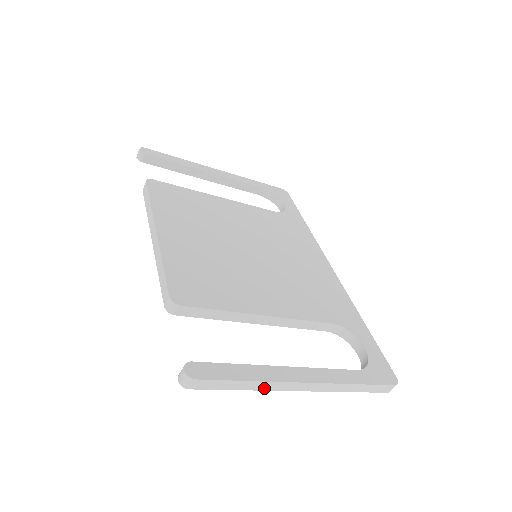
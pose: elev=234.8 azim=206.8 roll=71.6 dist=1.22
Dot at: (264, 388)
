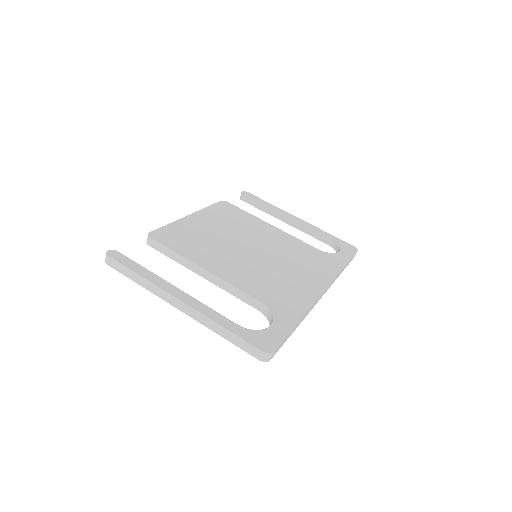
Dot at: (151, 289)
